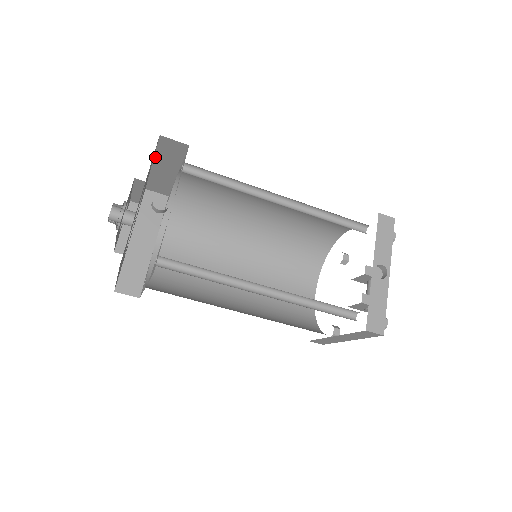
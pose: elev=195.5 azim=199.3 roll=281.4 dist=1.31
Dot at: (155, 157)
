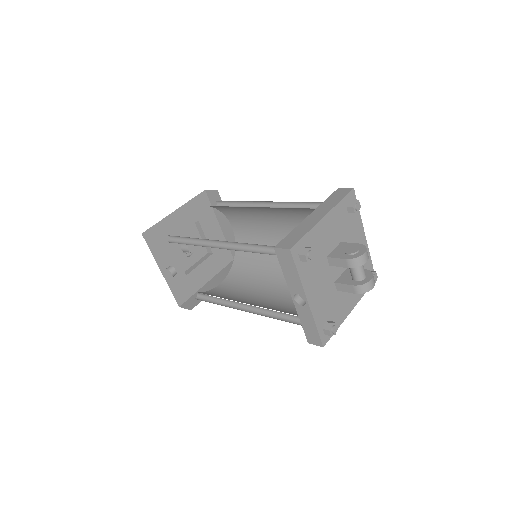
Dot at: (166, 217)
